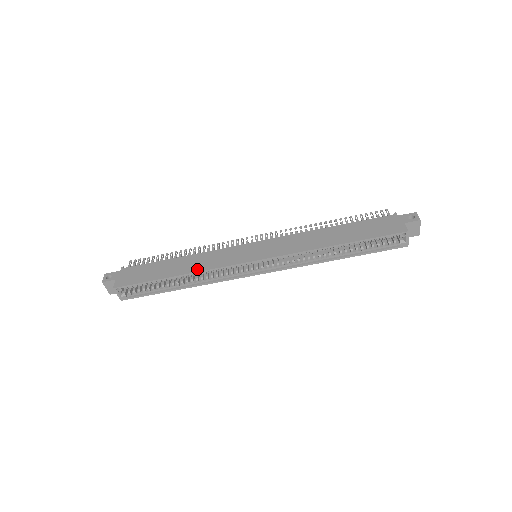
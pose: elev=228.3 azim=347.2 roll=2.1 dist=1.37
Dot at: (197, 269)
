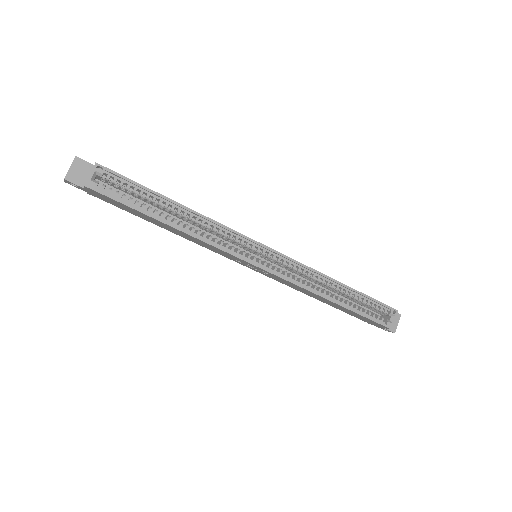
Dot at: (204, 216)
